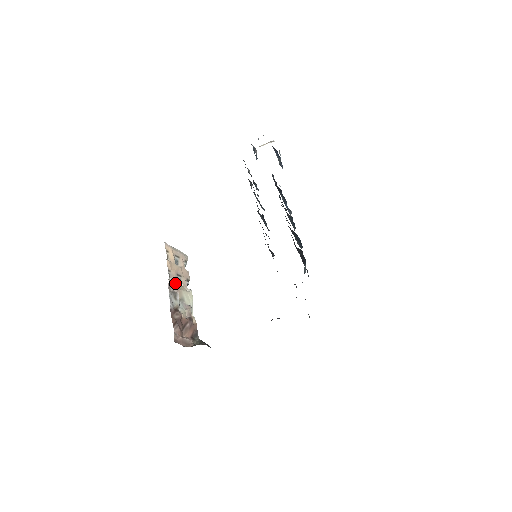
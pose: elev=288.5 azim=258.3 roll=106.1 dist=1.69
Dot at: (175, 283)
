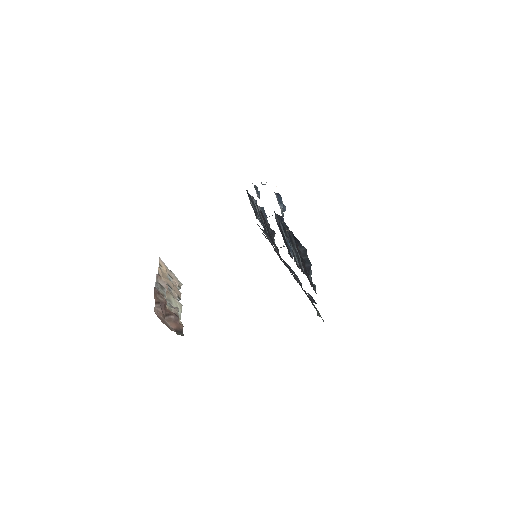
Dot at: occluded
